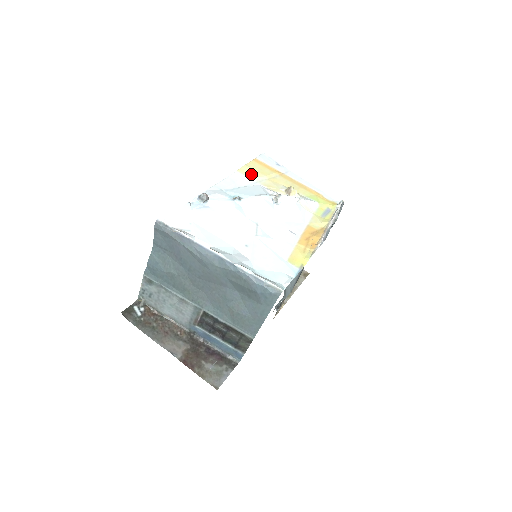
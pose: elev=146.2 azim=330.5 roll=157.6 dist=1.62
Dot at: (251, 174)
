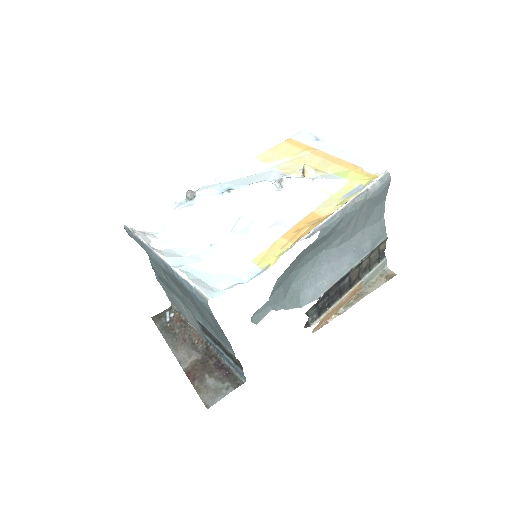
Dot at: (271, 158)
